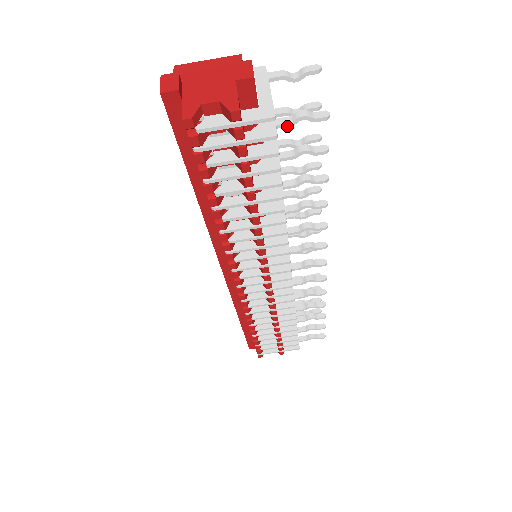
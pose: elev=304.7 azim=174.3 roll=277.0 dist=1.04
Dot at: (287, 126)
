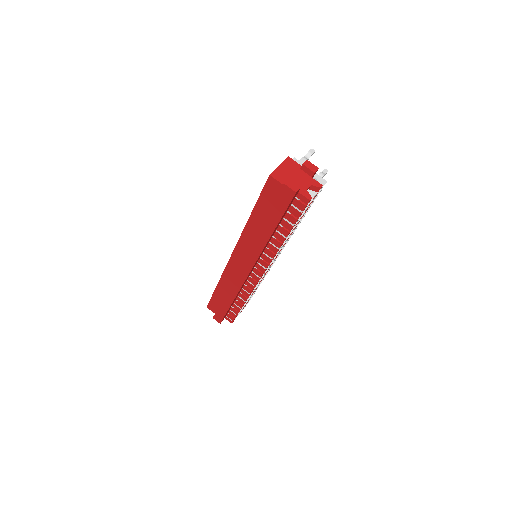
Dot at: occluded
